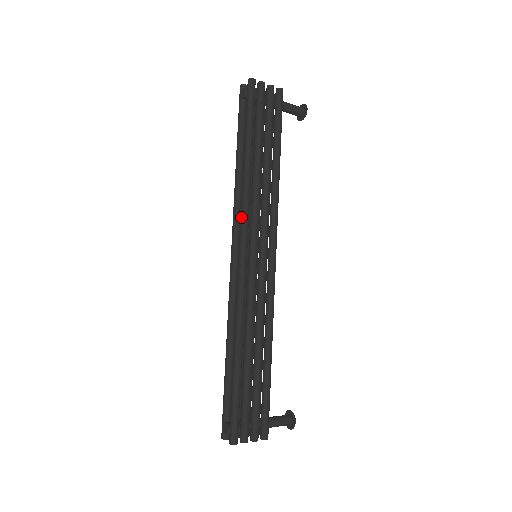
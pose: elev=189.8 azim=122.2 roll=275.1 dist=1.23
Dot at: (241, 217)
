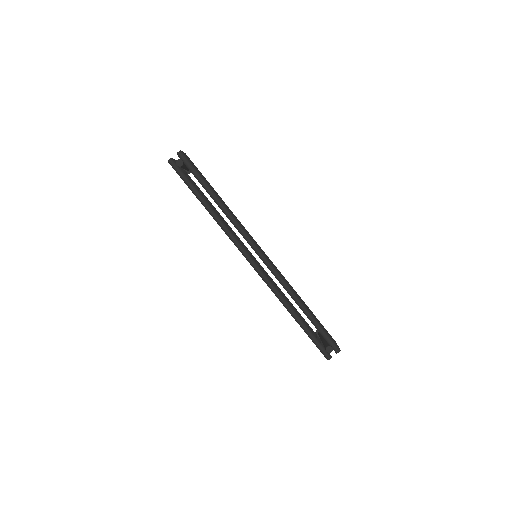
Dot at: (245, 234)
